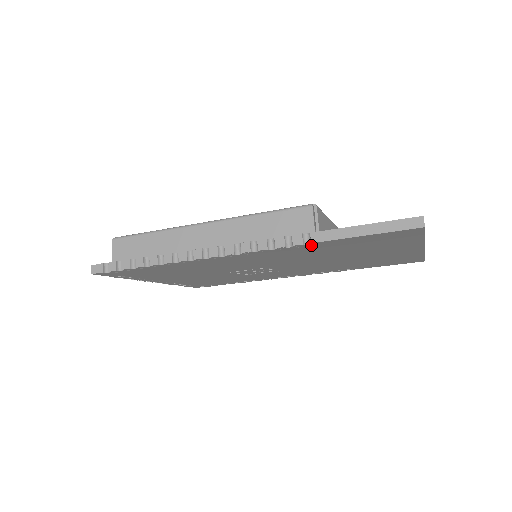
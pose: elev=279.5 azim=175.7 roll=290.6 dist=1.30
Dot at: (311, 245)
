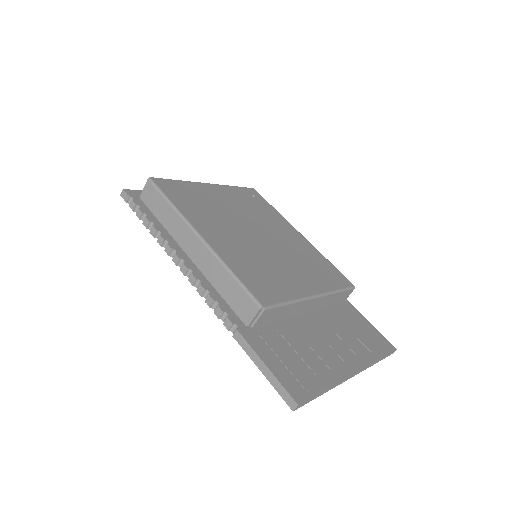
Dot at: occluded
